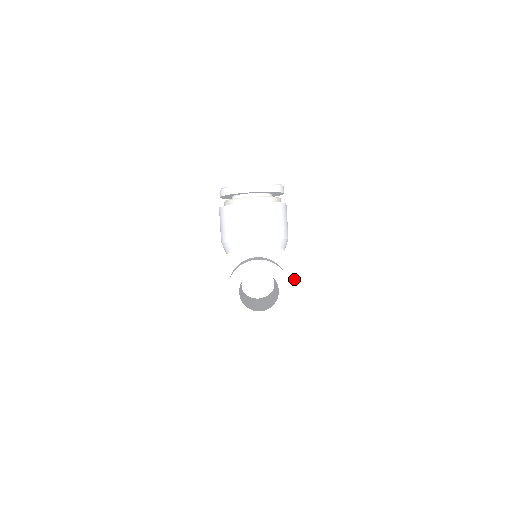
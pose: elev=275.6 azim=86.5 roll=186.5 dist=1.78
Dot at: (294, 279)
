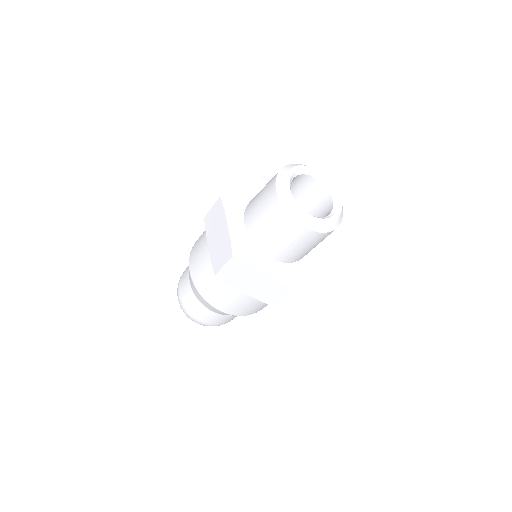
Dot at: (311, 262)
